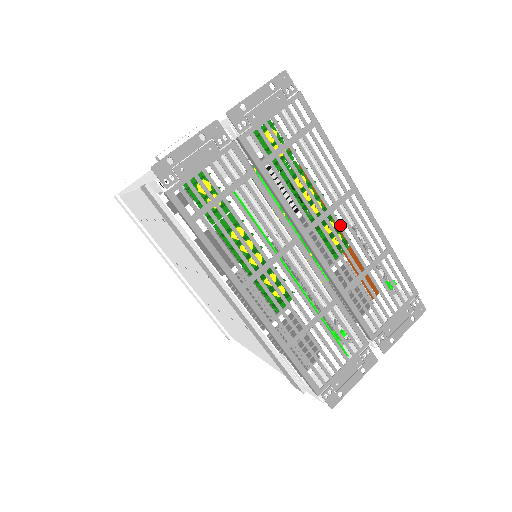
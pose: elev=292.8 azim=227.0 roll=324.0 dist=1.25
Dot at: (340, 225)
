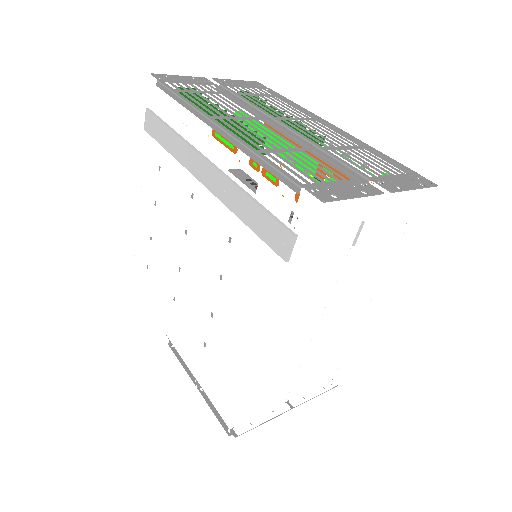
Dot at: (311, 125)
